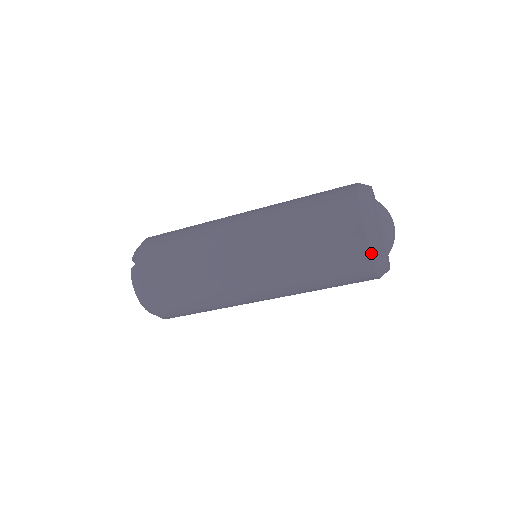
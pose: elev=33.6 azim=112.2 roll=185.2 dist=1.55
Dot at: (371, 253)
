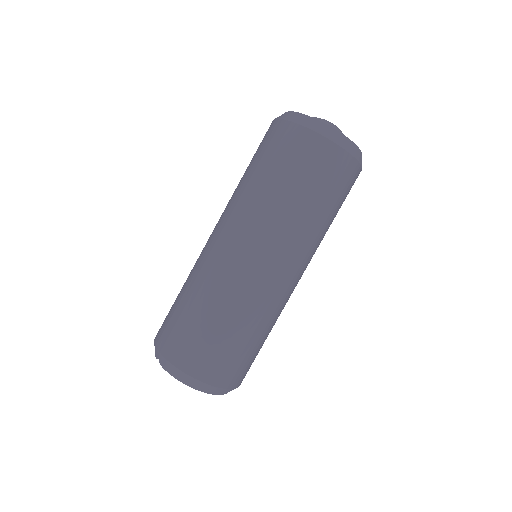
Dot at: (325, 137)
